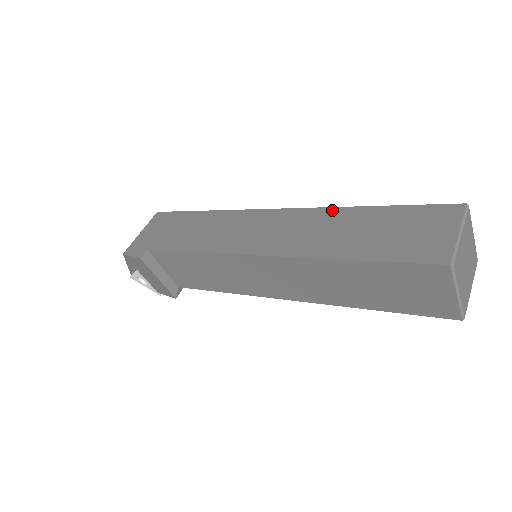
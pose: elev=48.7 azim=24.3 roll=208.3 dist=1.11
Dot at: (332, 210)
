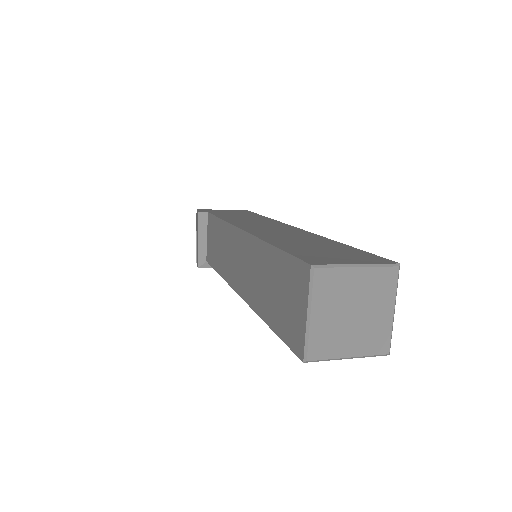
Dot at: (320, 236)
